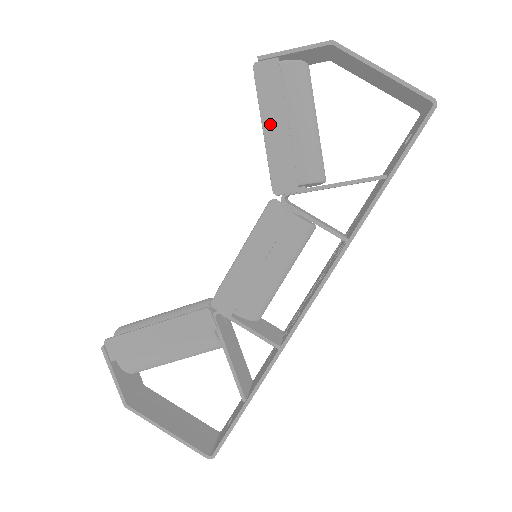
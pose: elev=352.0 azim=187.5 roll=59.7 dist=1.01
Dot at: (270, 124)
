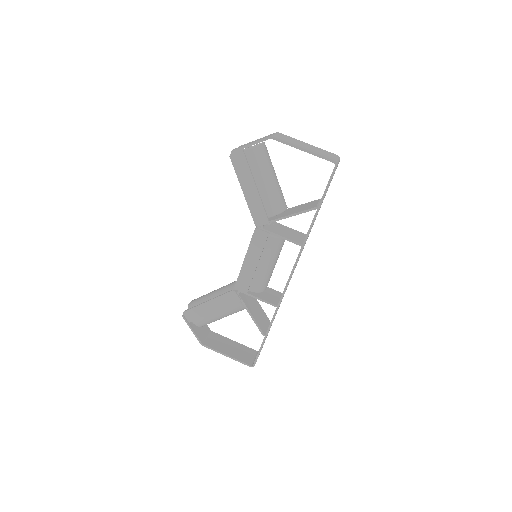
Dot at: (246, 187)
